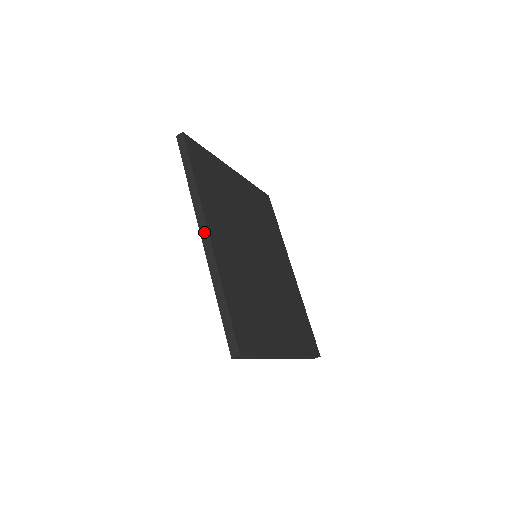
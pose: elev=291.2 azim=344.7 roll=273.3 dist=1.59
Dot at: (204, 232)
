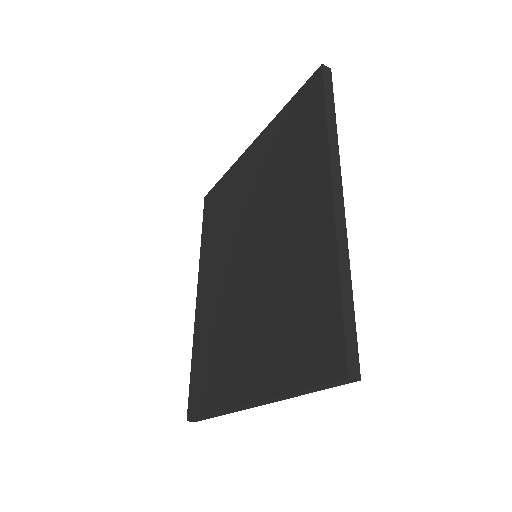
Dot at: (338, 189)
